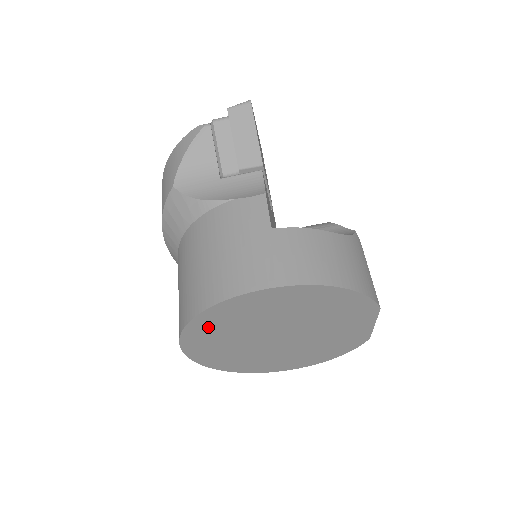
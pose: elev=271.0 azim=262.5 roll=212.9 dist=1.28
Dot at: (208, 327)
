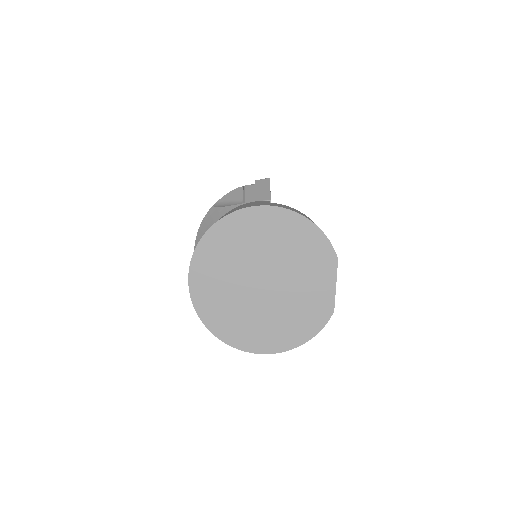
Dot at: (214, 247)
